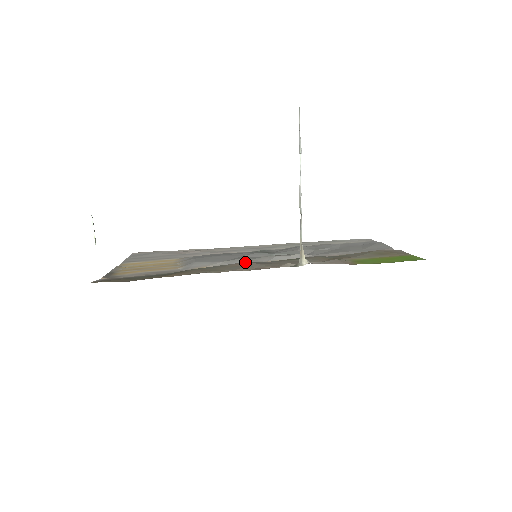
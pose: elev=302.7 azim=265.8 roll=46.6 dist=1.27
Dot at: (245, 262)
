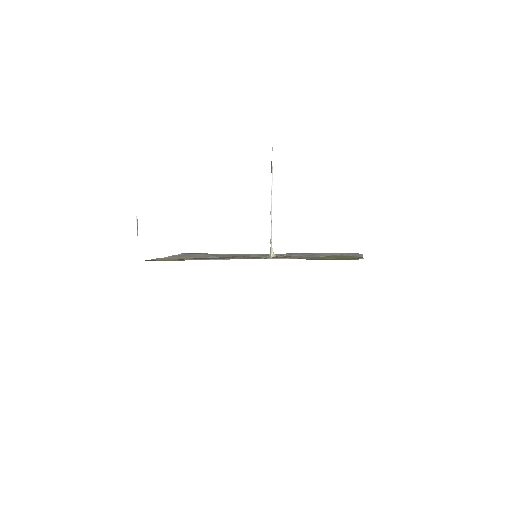
Dot at: (238, 256)
